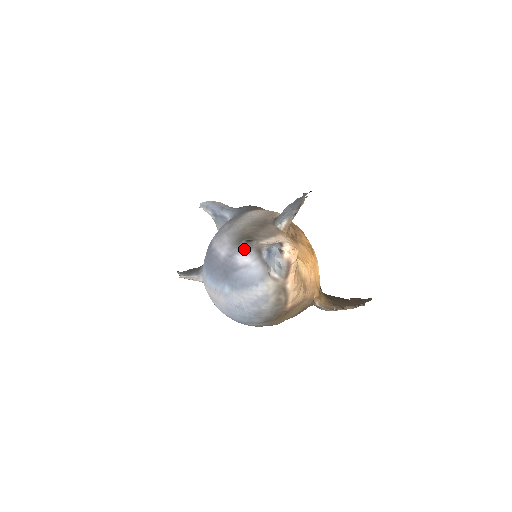
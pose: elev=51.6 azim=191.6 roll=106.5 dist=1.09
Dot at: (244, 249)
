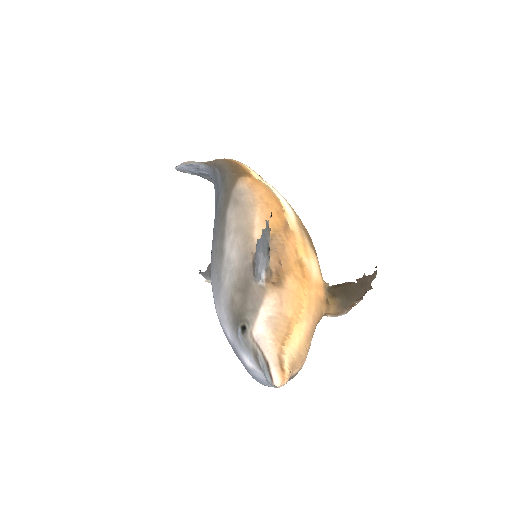
Dot at: (244, 349)
